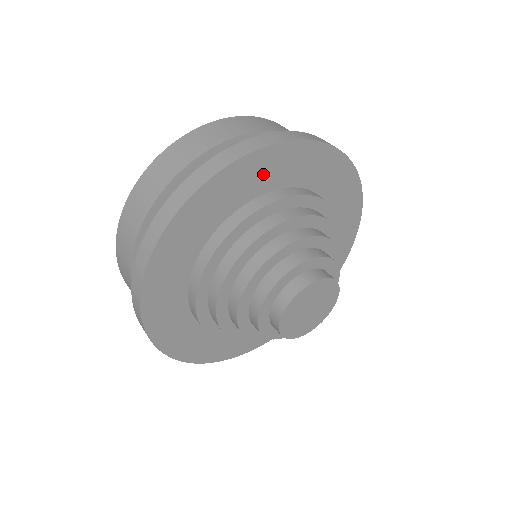
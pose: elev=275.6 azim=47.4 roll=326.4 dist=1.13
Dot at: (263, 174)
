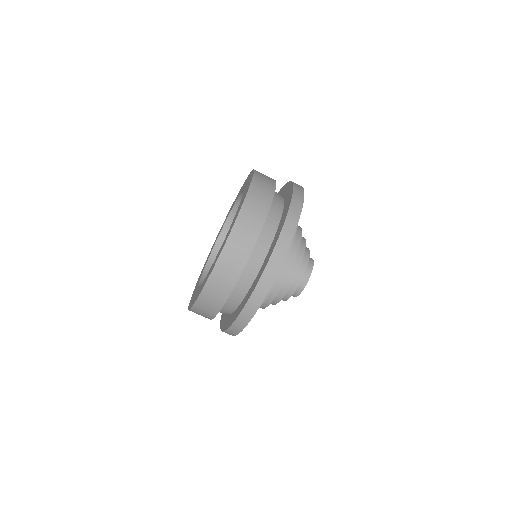
Dot at: occluded
